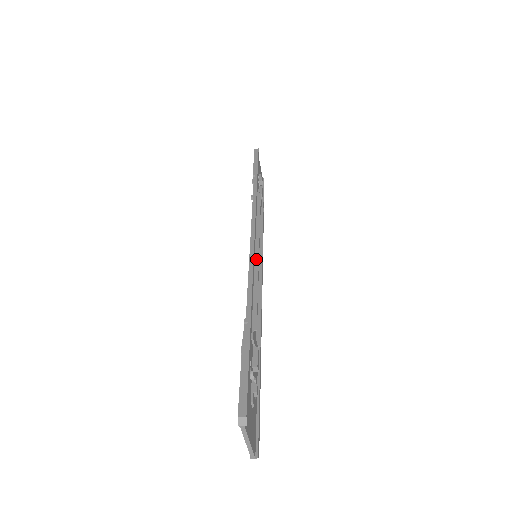
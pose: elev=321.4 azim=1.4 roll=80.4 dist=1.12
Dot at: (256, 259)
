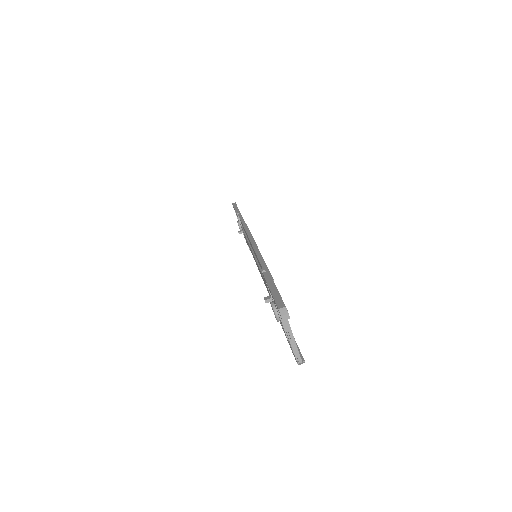
Dot at: occluded
